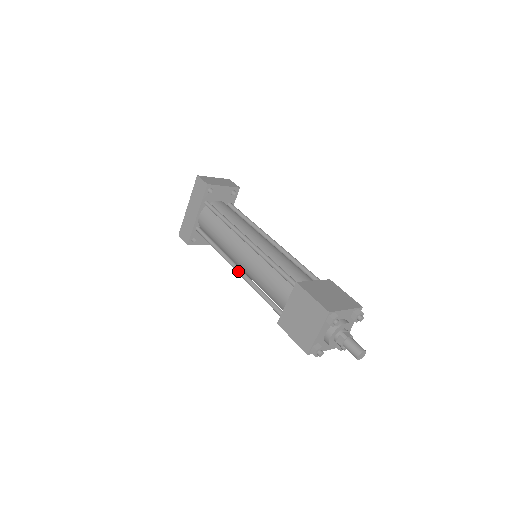
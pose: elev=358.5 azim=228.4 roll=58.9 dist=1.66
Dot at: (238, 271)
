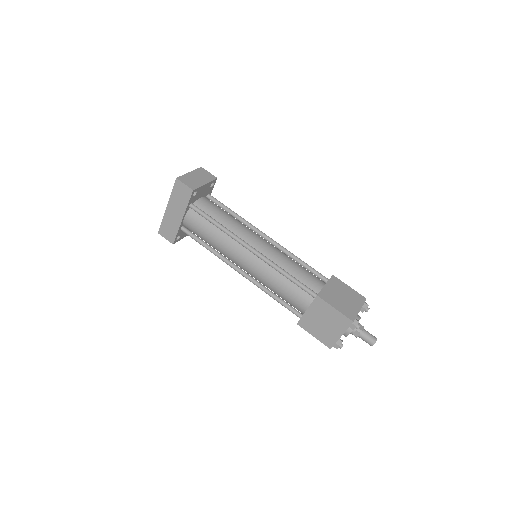
Dot at: (244, 275)
